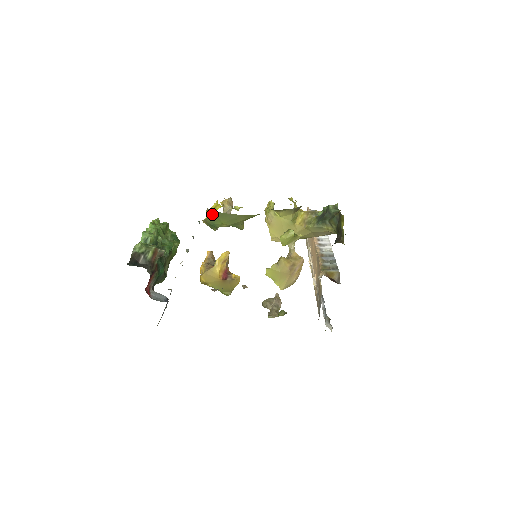
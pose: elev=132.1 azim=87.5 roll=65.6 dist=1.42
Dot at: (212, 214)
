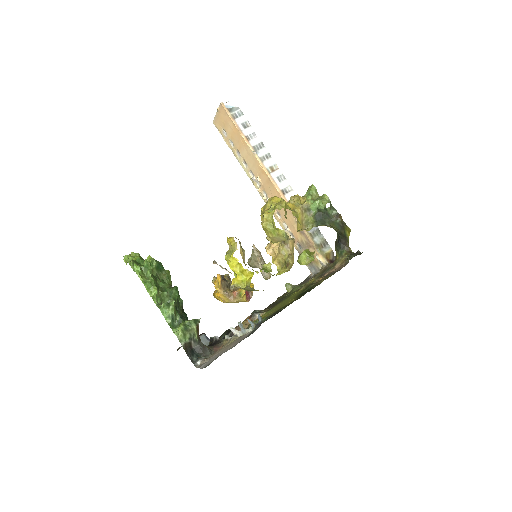
Dot at: occluded
